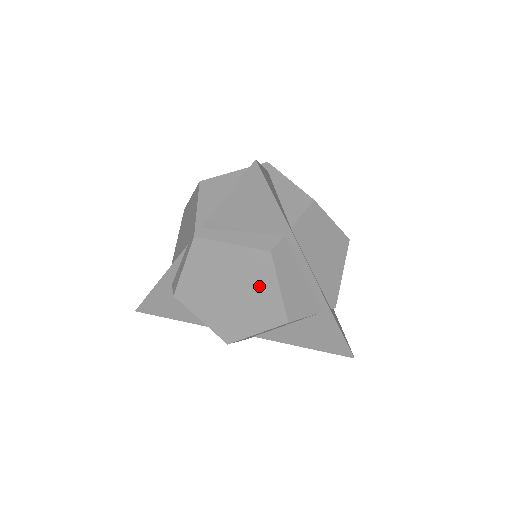
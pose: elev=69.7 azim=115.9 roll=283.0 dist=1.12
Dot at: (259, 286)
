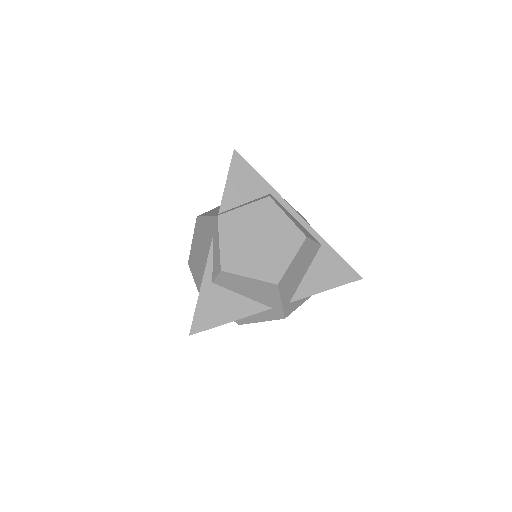
Dot at: (275, 223)
